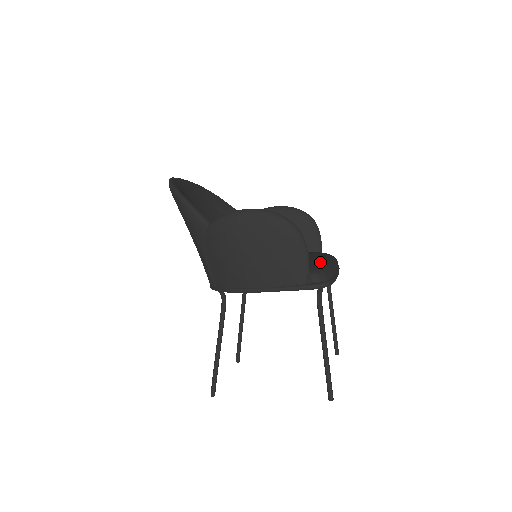
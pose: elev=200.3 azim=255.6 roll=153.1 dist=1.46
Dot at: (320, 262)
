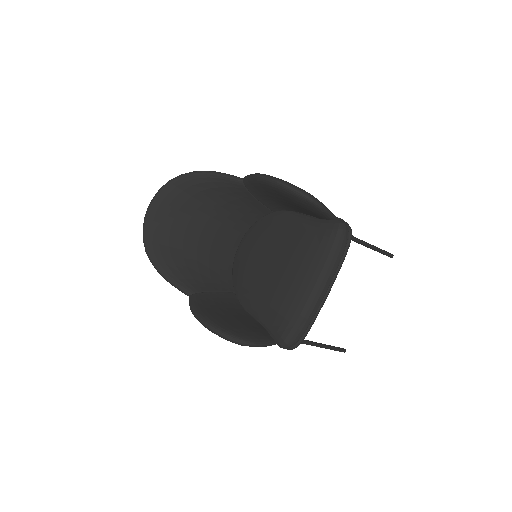
Dot at: (291, 318)
